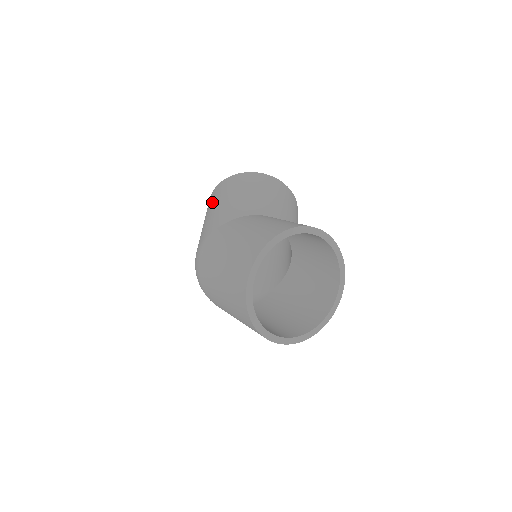
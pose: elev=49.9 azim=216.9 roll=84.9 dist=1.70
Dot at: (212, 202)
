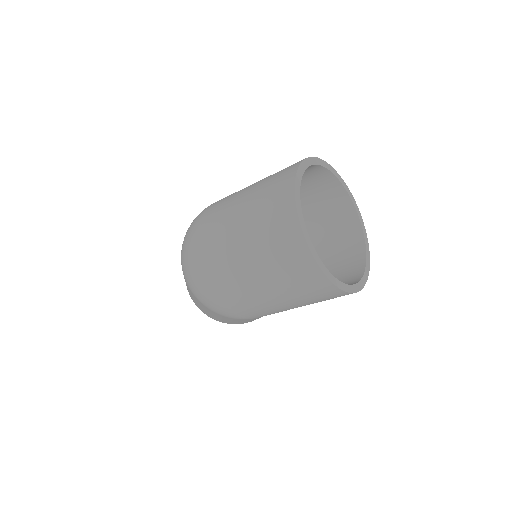
Dot at: occluded
